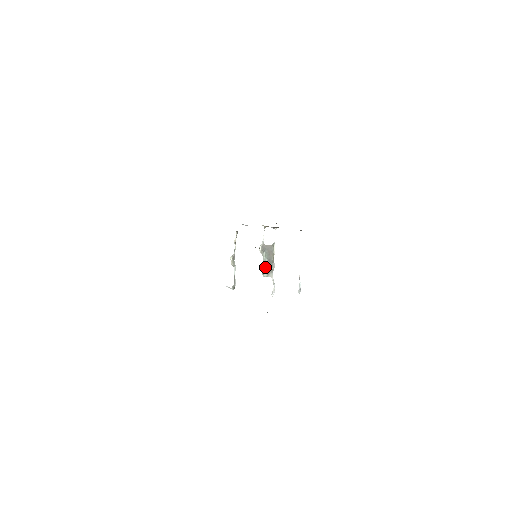
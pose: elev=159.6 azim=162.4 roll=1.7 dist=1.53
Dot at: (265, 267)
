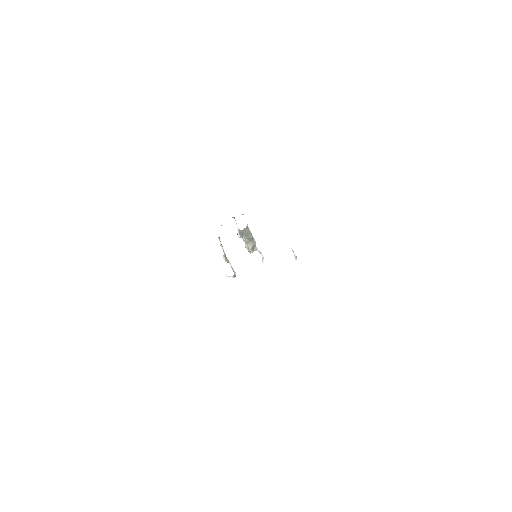
Dot at: (249, 246)
